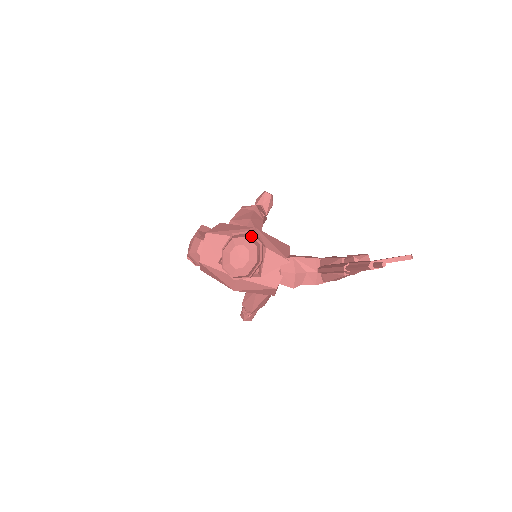
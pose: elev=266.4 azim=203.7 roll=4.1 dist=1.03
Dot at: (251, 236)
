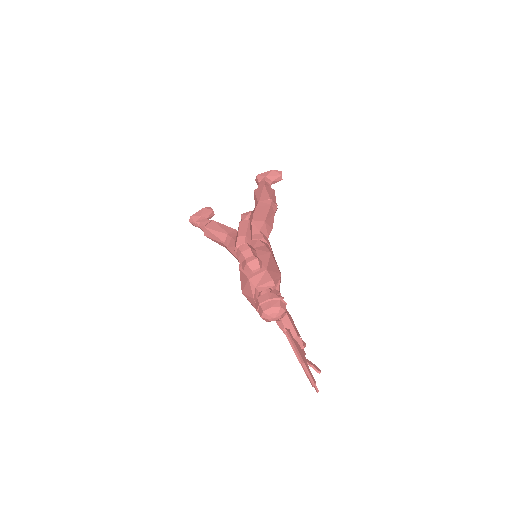
Dot at: occluded
